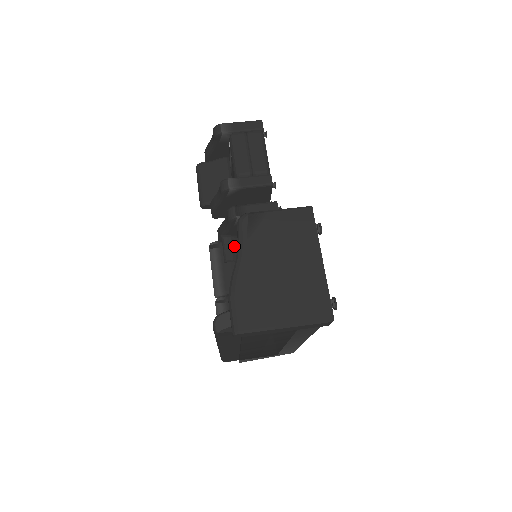
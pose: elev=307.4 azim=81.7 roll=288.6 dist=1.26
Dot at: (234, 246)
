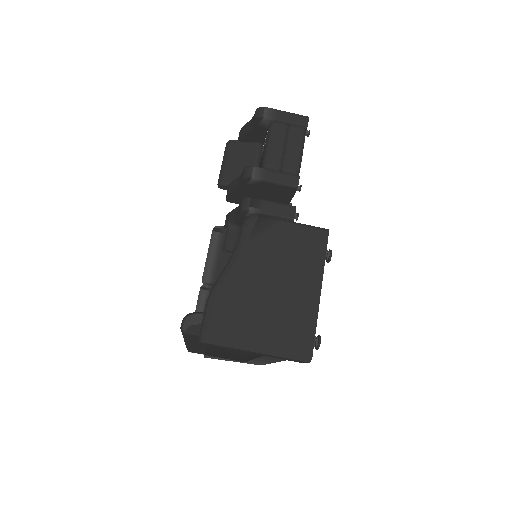
Dot at: (238, 237)
